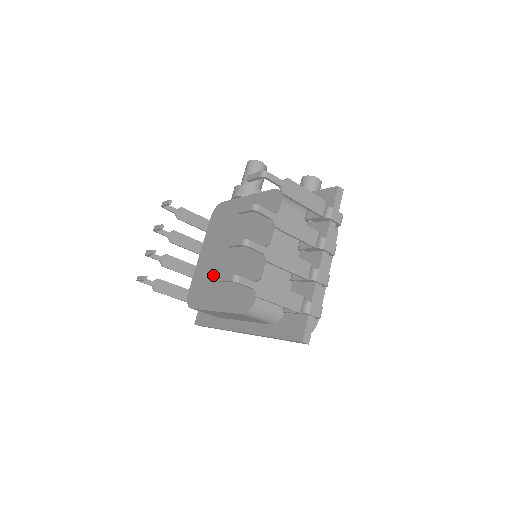
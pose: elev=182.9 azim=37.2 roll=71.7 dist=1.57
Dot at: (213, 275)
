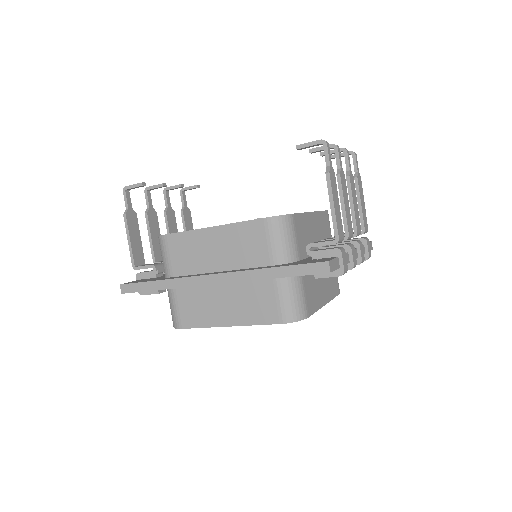
Dot at: occluded
